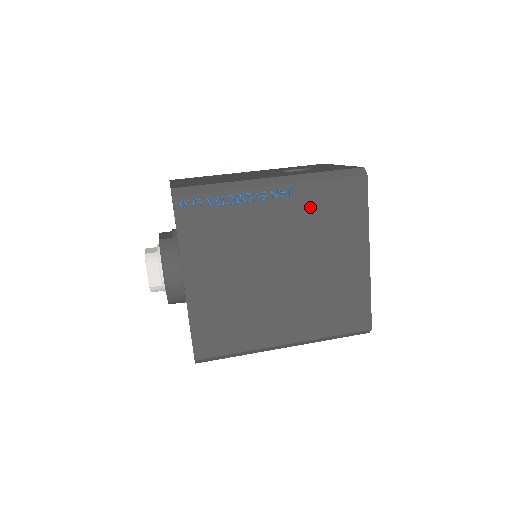
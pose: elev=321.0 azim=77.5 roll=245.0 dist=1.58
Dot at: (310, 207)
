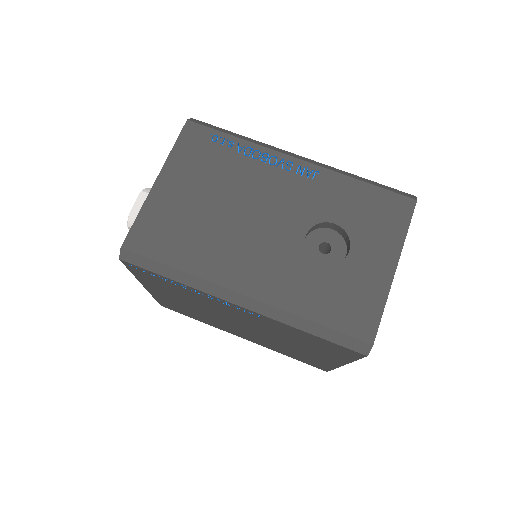
Dot at: (283, 329)
